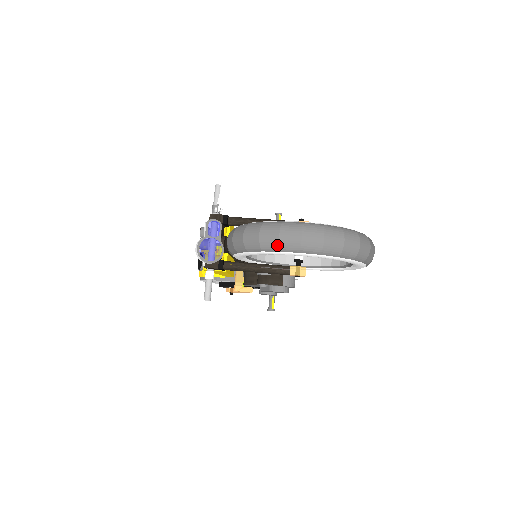
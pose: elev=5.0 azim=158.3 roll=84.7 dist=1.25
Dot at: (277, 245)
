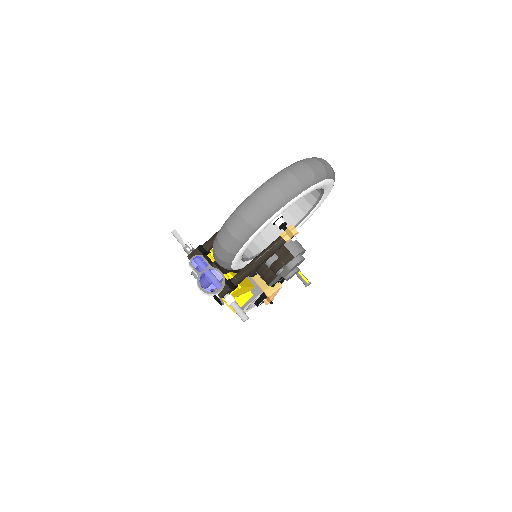
Dot at: (250, 228)
